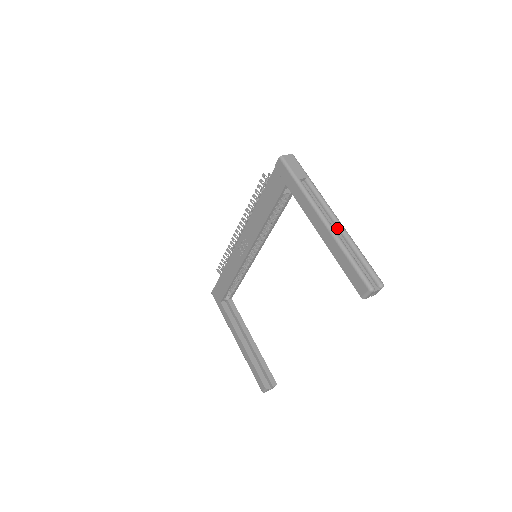
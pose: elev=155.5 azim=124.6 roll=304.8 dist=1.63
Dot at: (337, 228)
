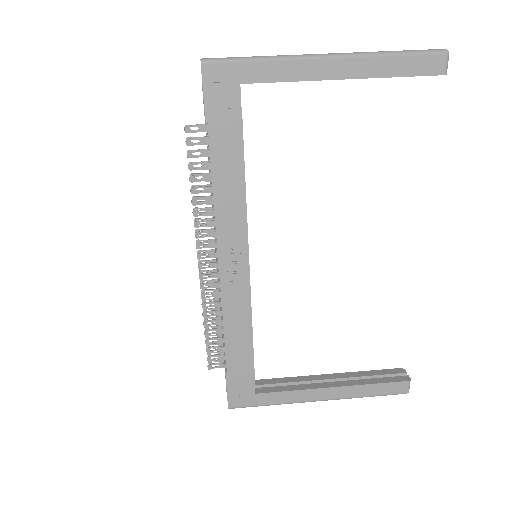
Dot at: occluded
